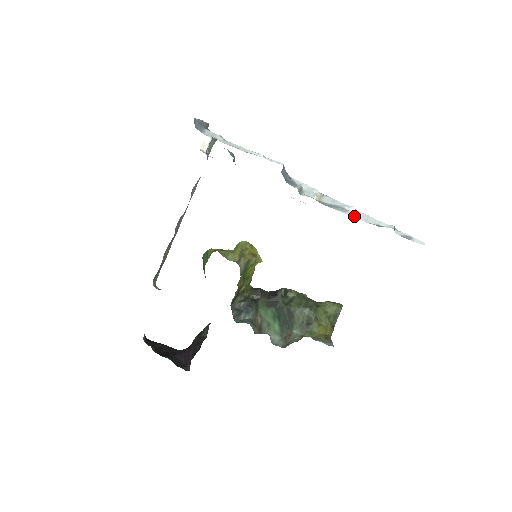
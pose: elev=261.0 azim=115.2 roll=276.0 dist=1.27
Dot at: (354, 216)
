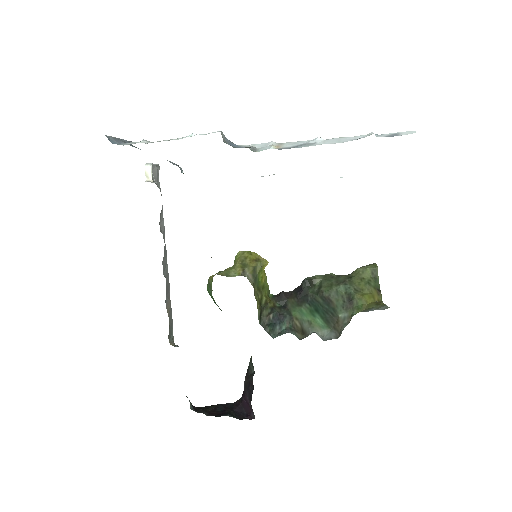
Dot at: occluded
